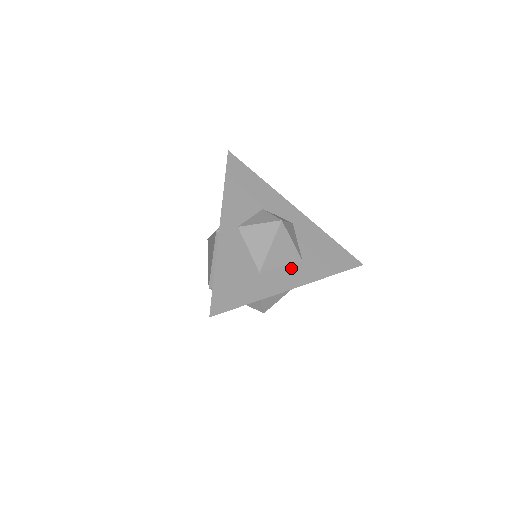
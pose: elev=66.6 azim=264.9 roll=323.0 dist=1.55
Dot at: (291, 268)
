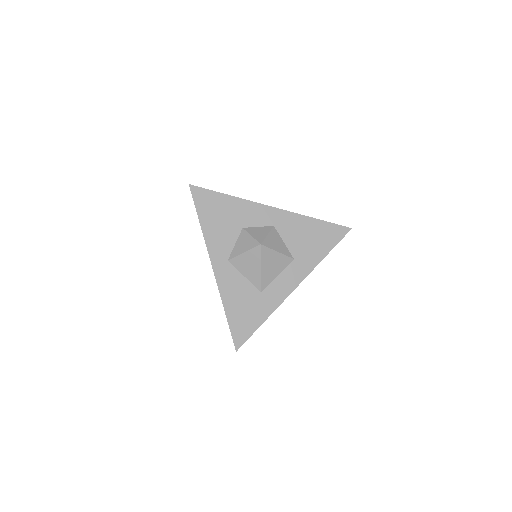
Dot at: (286, 272)
